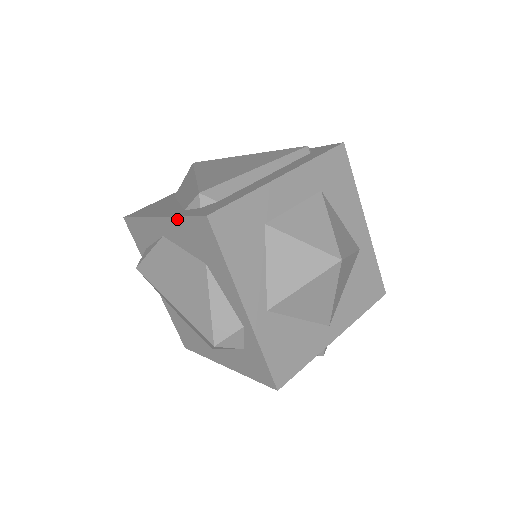
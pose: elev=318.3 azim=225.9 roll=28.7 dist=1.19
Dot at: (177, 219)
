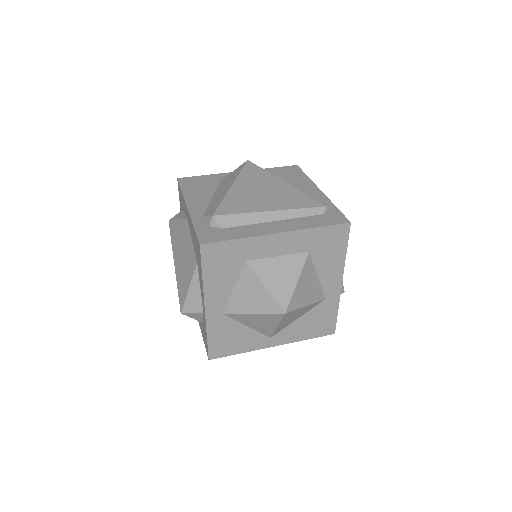
Dot at: (192, 223)
